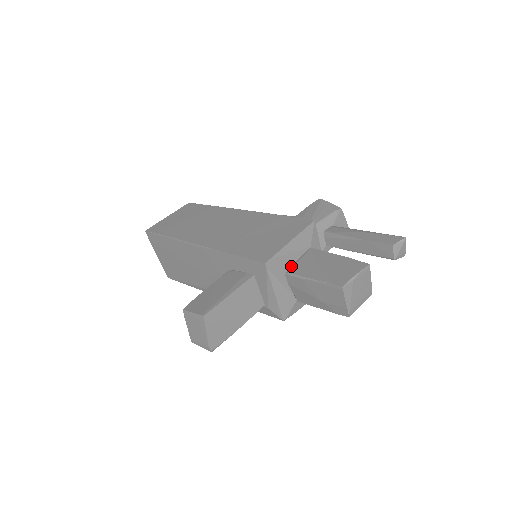
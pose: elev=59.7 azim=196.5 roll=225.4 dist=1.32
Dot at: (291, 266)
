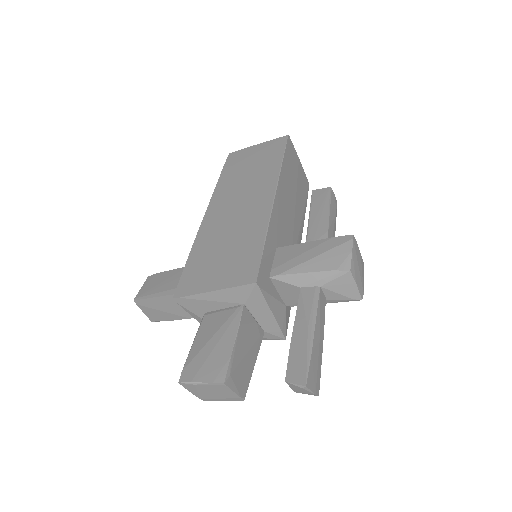
Dot at: (214, 310)
